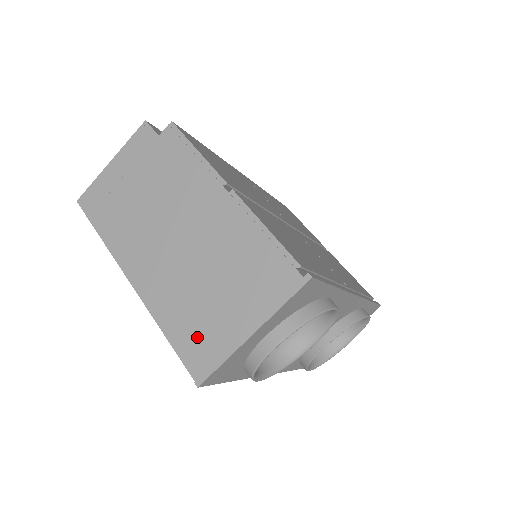
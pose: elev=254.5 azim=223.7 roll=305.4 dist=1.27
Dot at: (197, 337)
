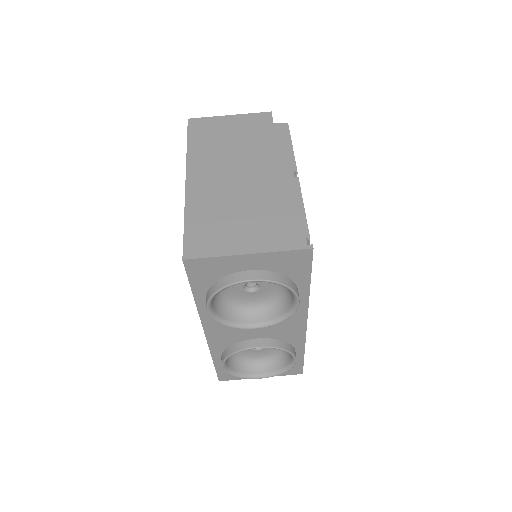
Dot at: (207, 234)
